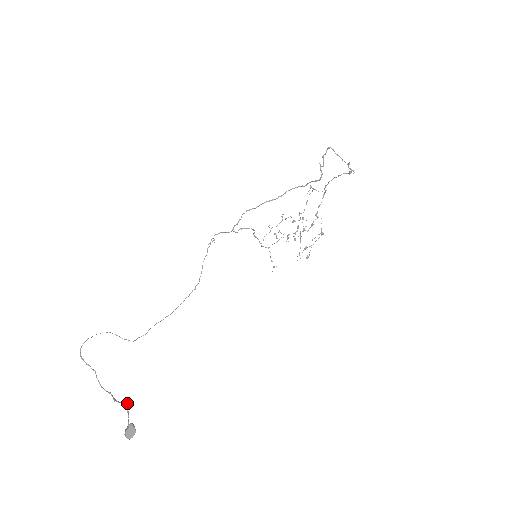
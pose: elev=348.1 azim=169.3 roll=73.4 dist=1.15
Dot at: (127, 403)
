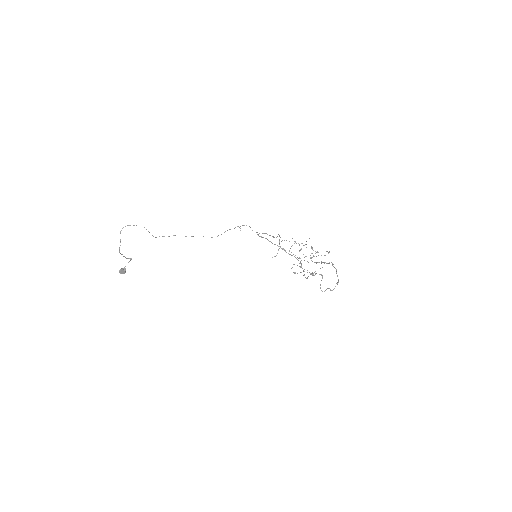
Dot at: (130, 260)
